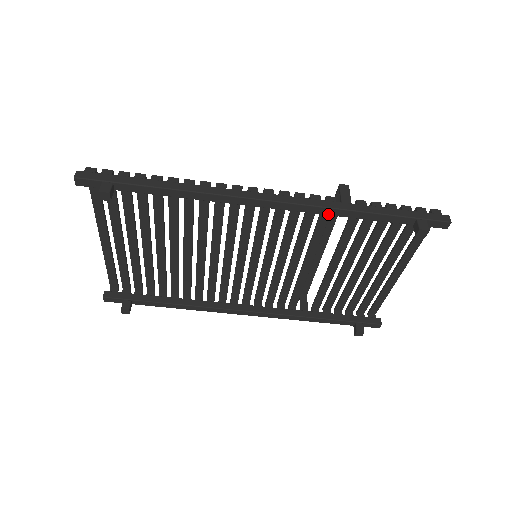
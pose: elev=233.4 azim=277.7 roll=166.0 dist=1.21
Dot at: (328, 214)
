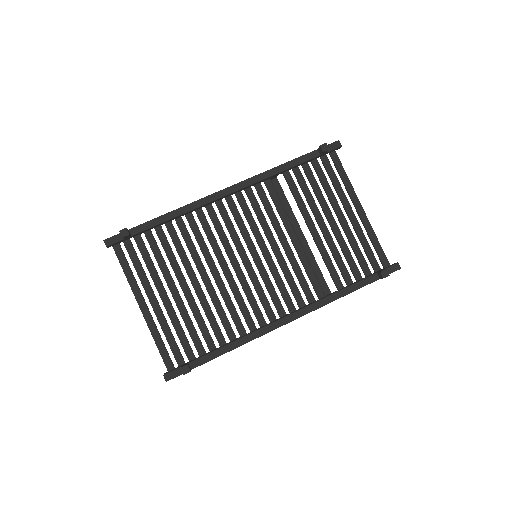
Dot at: (266, 177)
